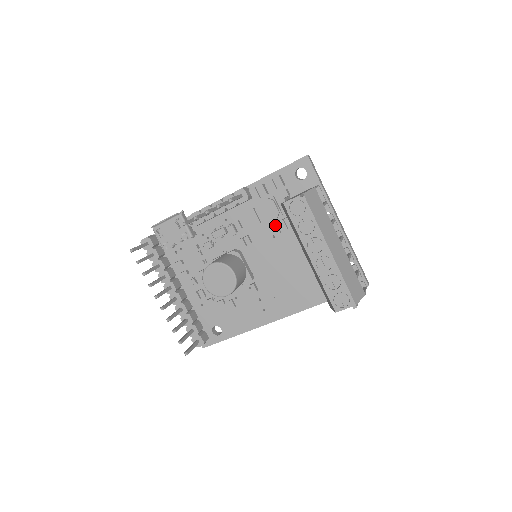
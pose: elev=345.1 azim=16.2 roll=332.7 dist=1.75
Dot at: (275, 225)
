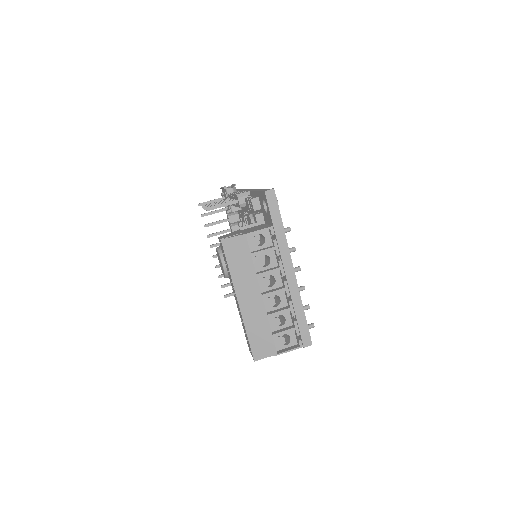
Dot at: occluded
